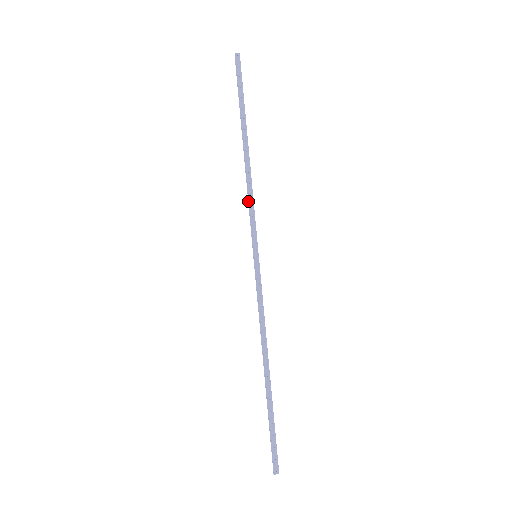
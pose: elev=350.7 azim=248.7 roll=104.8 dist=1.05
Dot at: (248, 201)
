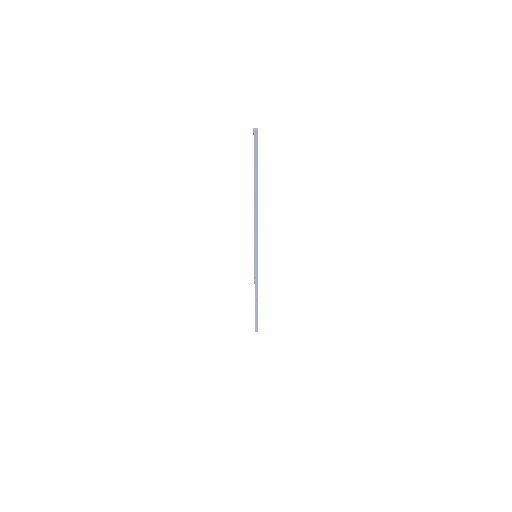
Dot at: (254, 228)
